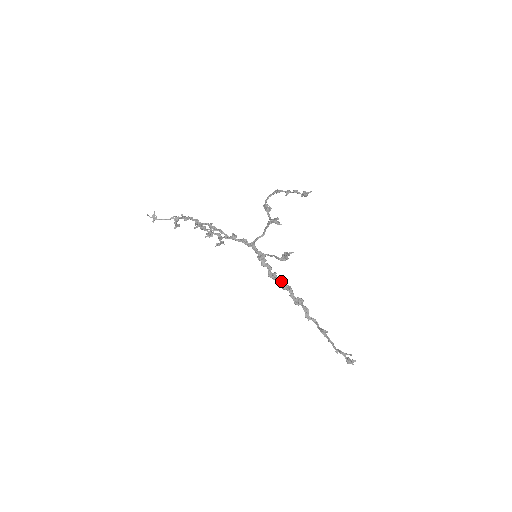
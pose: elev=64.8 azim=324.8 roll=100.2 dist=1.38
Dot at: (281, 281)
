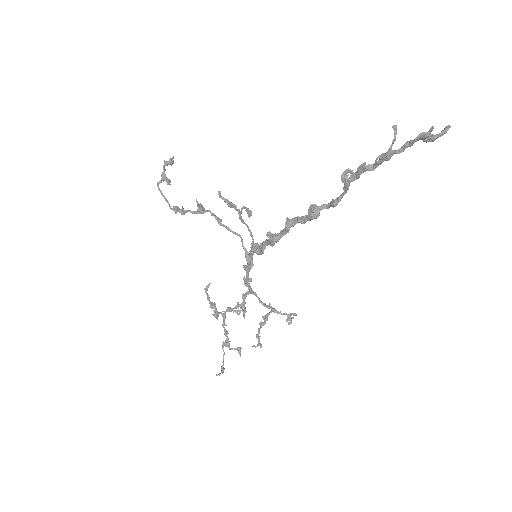
Dot at: (283, 231)
